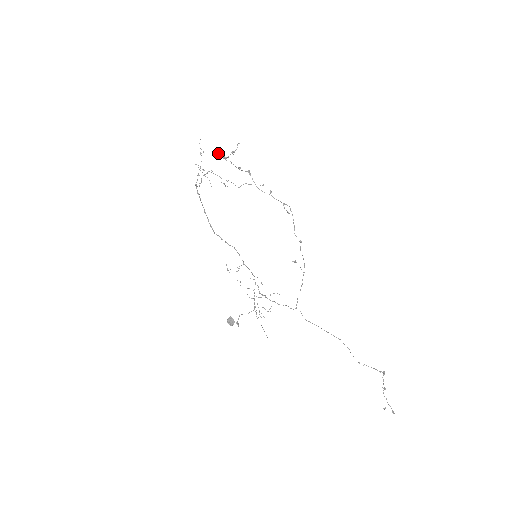
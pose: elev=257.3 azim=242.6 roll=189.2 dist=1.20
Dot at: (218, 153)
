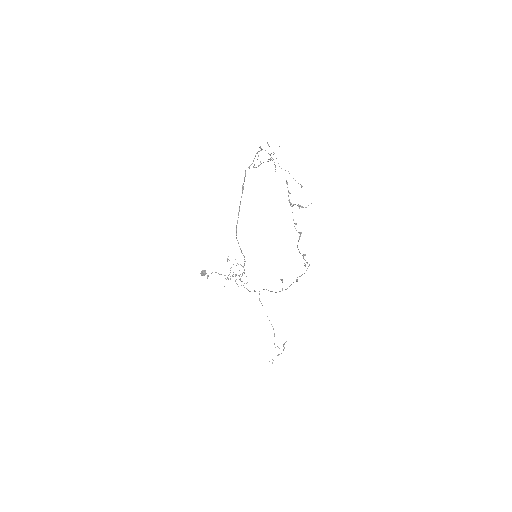
Dot at: (287, 182)
